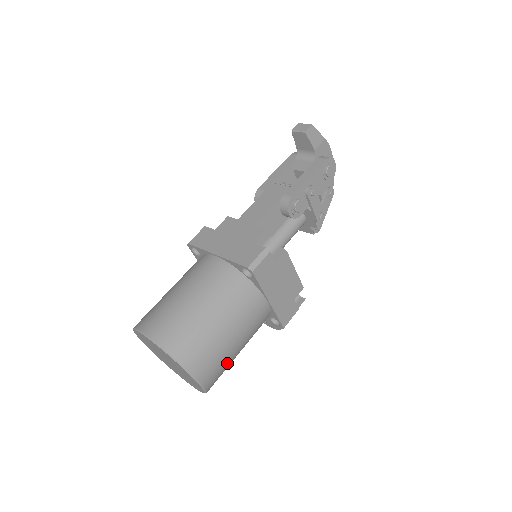
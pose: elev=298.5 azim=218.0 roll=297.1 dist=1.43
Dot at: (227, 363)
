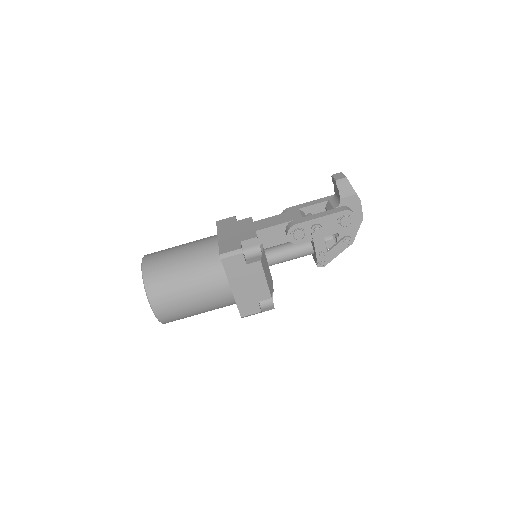
Dot at: (182, 312)
